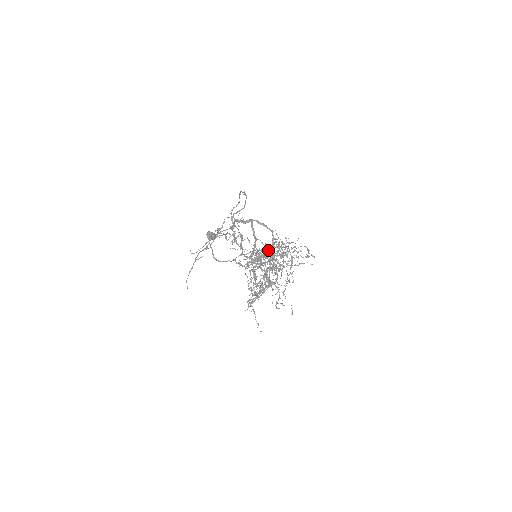
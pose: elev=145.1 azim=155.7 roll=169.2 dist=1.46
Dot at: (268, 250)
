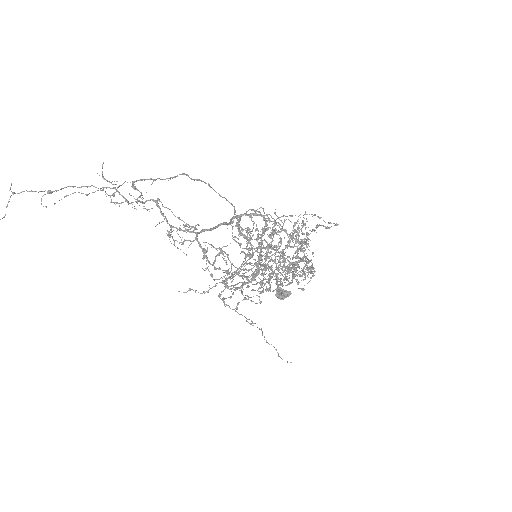
Dot at: (257, 237)
